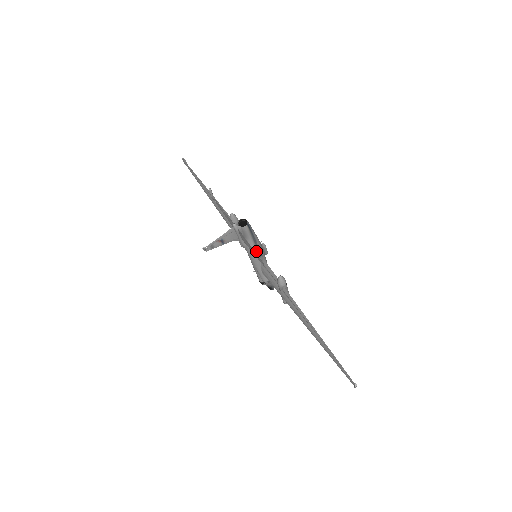
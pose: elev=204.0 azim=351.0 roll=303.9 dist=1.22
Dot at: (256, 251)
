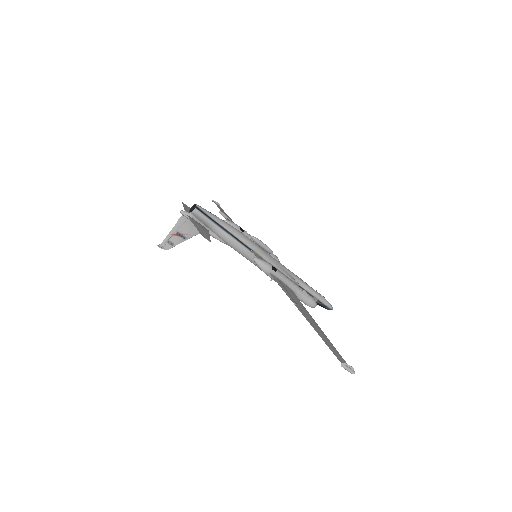
Dot at: (238, 244)
